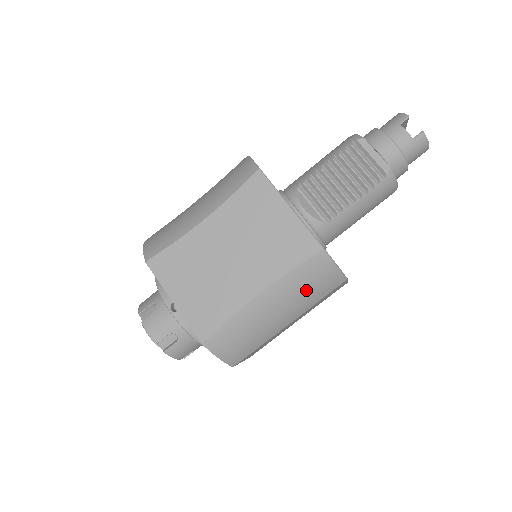
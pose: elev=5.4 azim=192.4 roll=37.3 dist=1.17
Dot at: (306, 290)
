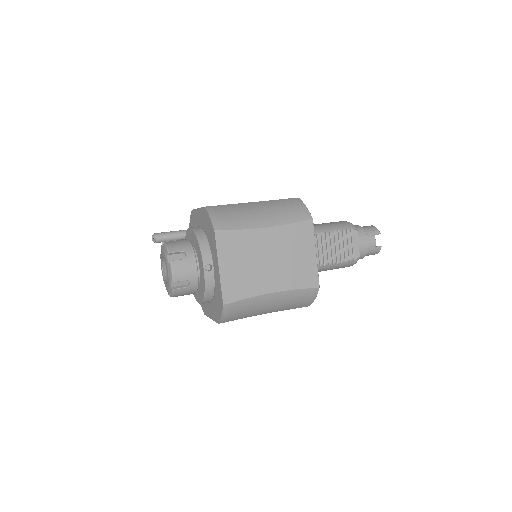
Dot at: (292, 302)
